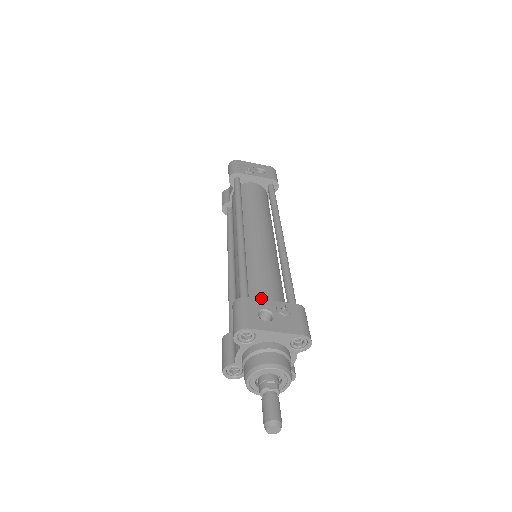
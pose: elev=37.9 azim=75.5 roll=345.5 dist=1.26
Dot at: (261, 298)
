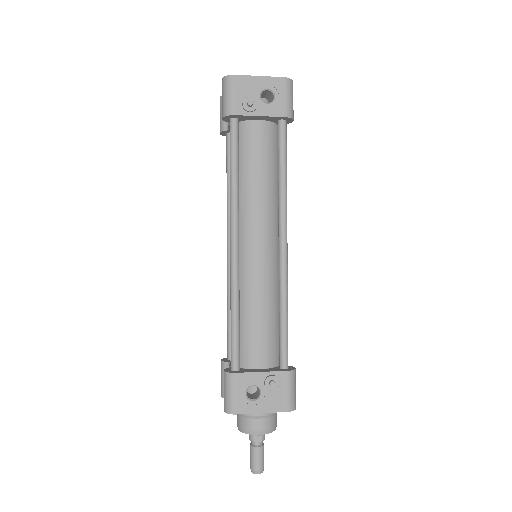
Dot at: (252, 356)
